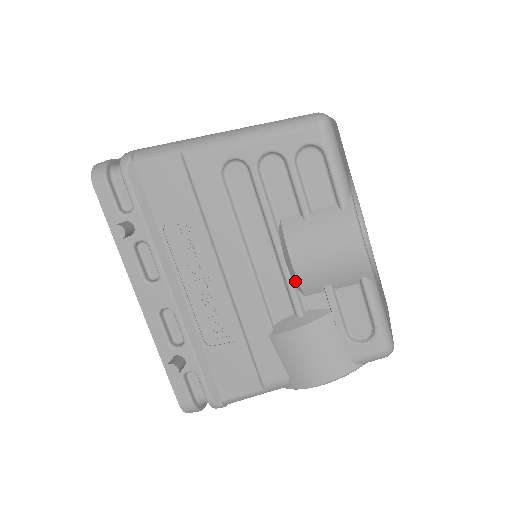
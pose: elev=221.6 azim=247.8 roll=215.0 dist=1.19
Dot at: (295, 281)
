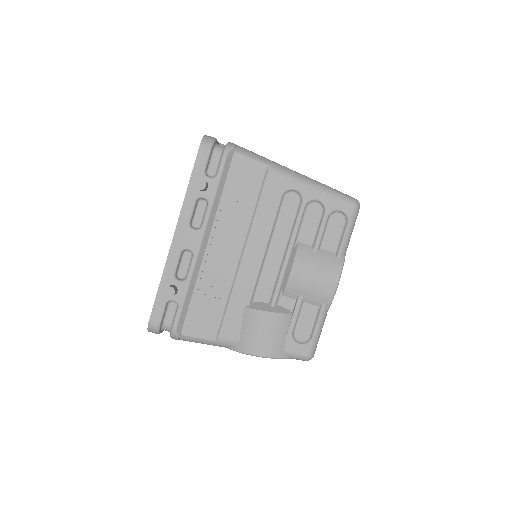
Dot at: (284, 283)
